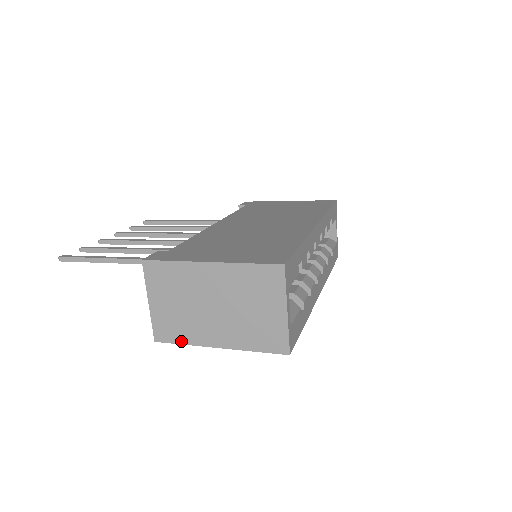
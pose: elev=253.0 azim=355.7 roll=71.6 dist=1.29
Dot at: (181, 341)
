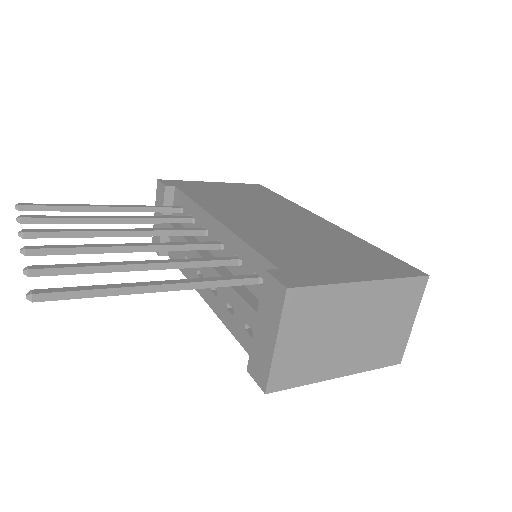
Dot at: (300, 383)
